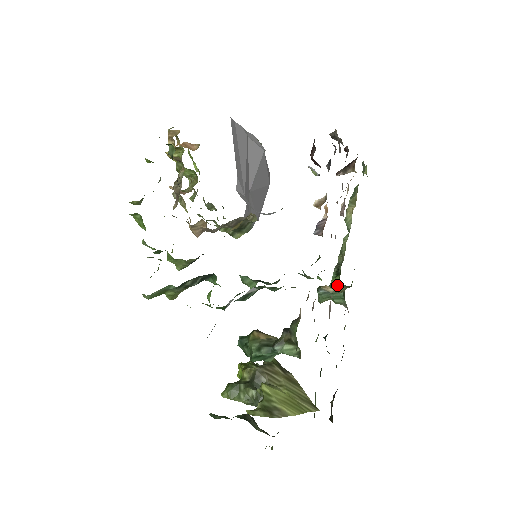
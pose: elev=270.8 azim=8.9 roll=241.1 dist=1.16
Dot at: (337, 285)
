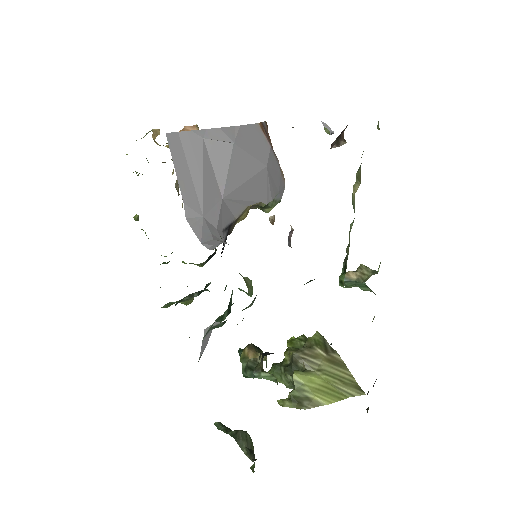
Dot at: (343, 285)
